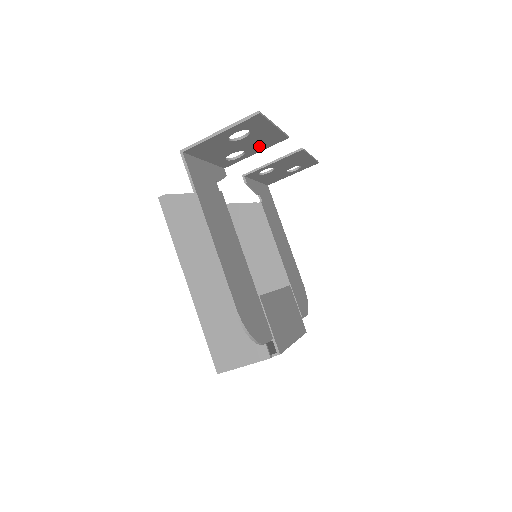
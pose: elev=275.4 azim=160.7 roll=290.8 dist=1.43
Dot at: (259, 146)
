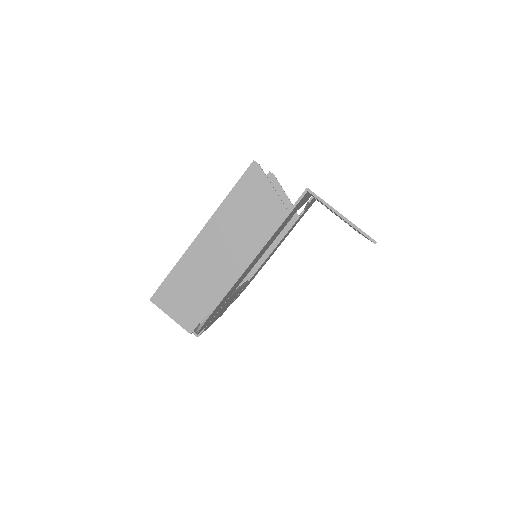
Dot at: occluded
